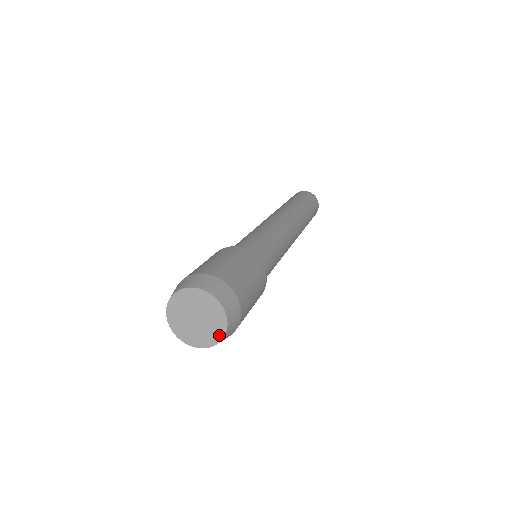
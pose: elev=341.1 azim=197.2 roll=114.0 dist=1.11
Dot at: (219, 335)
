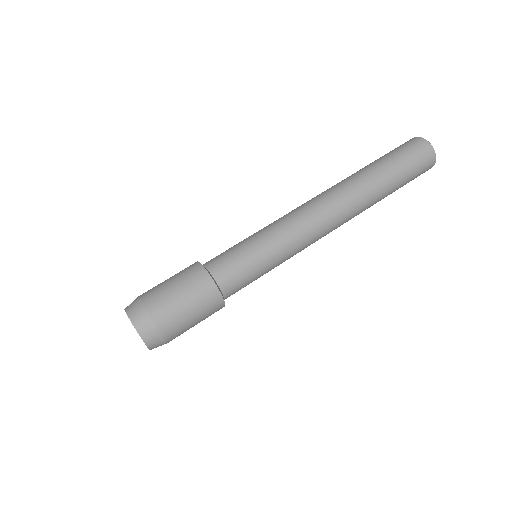
Dot at: occluded
